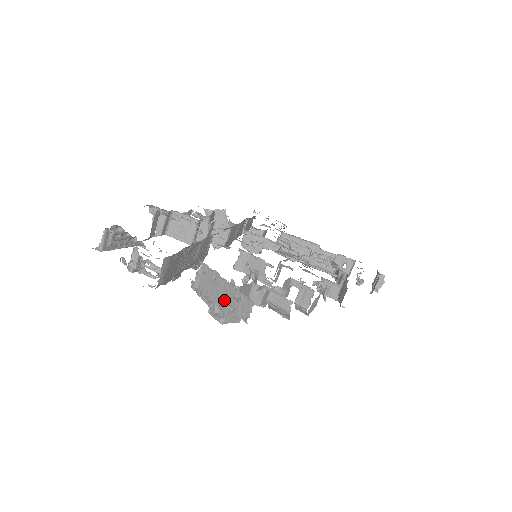
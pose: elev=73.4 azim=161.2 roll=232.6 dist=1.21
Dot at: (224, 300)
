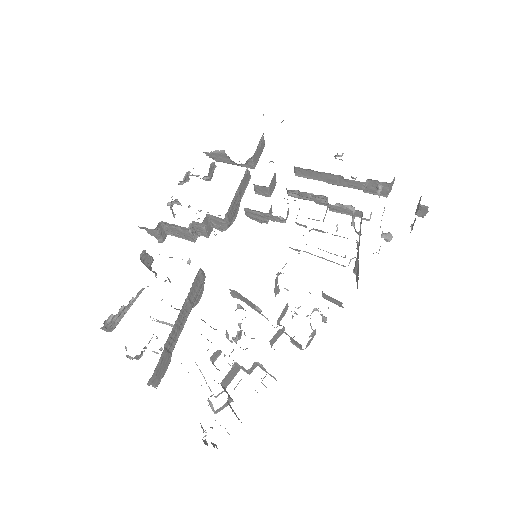
Dot at: occluded
